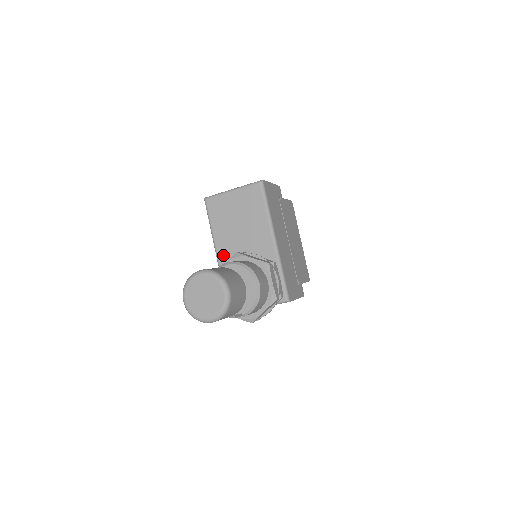
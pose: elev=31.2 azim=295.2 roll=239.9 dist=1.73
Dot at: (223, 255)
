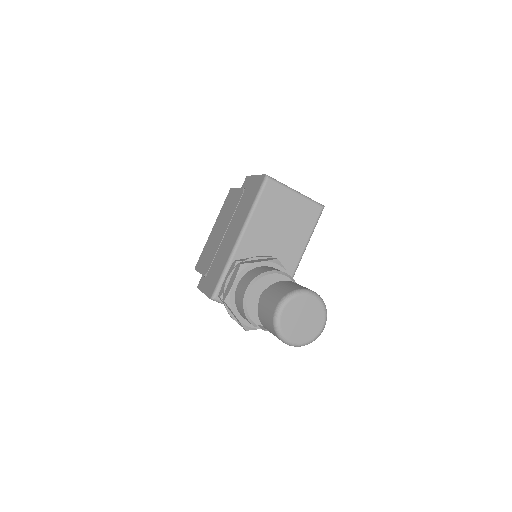
Dot at: (247, 242)
